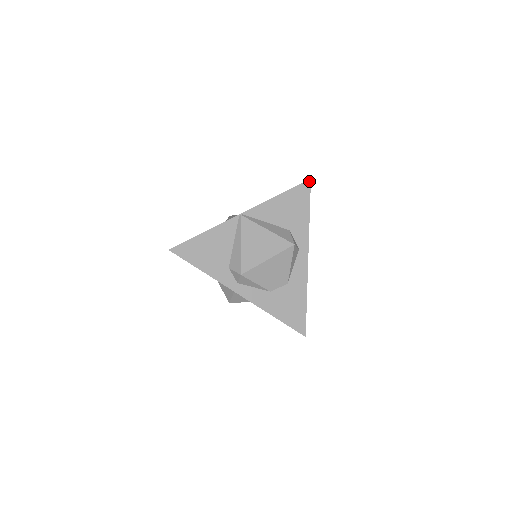
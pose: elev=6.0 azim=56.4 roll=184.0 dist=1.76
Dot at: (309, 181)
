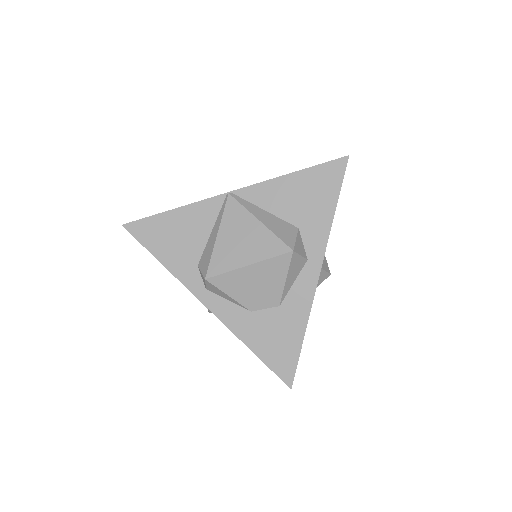
Dot at: (345, 159)
